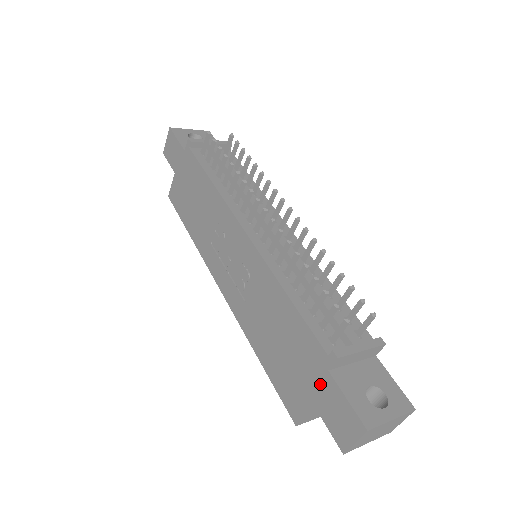
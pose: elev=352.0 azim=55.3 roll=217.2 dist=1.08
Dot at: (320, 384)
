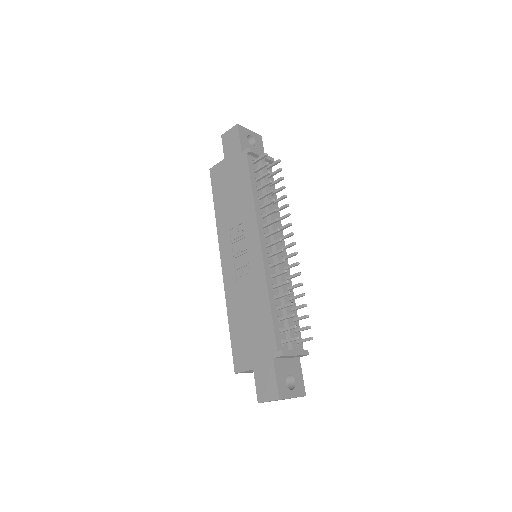
Dot at: (264, 362)
